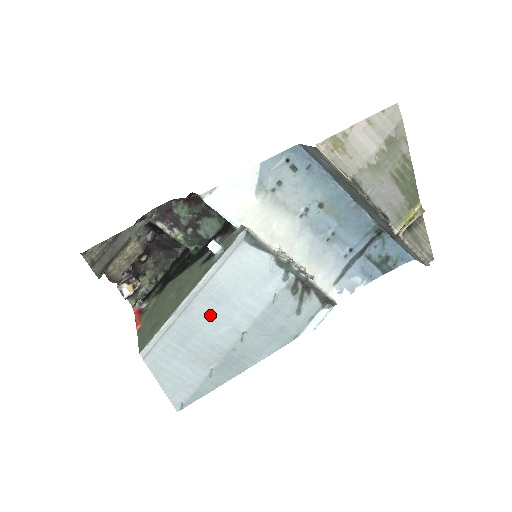
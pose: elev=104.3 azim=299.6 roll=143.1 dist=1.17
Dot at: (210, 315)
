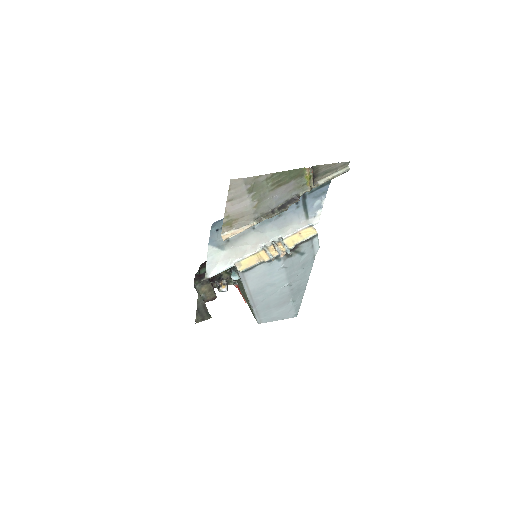
Dot at: (266, 295)
